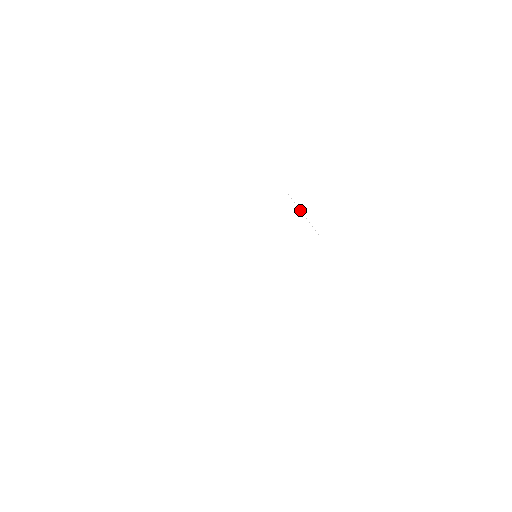
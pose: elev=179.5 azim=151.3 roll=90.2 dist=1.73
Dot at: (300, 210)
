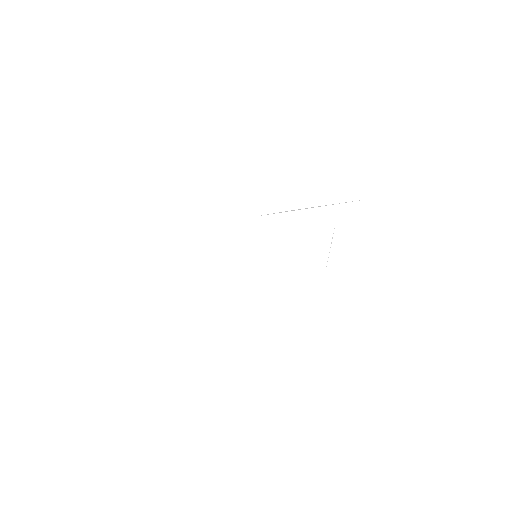
Dot at: occluded
